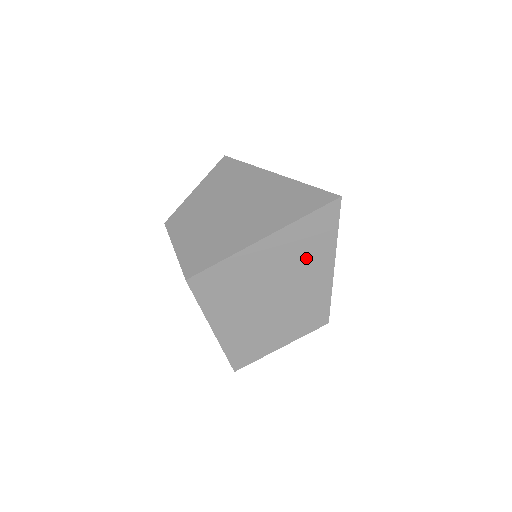
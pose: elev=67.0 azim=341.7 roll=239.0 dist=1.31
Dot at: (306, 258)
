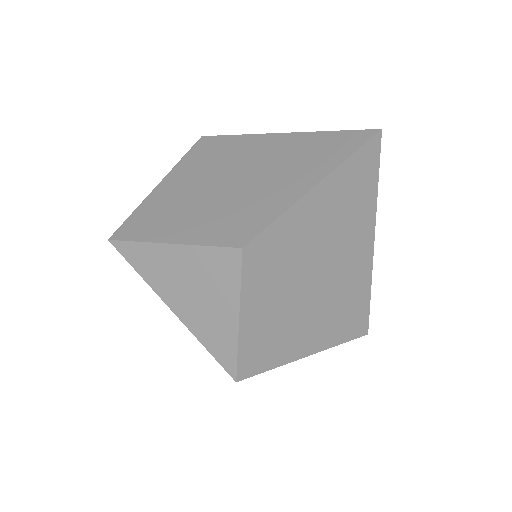
Dot at: (299, 164)
